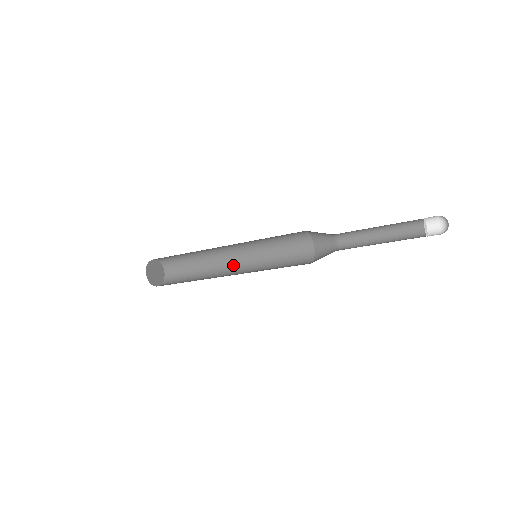
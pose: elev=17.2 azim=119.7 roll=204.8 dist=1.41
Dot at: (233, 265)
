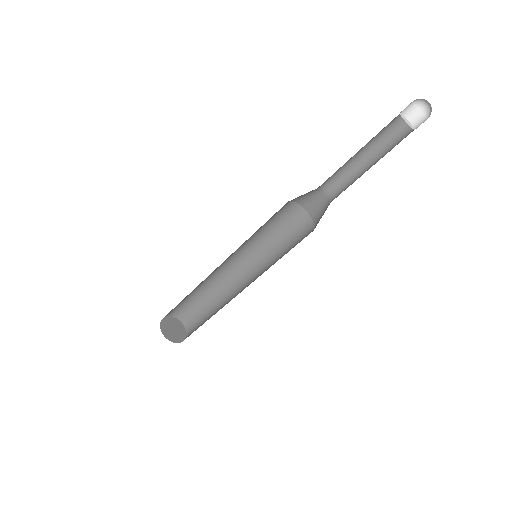
Dot at: (243, 285)
